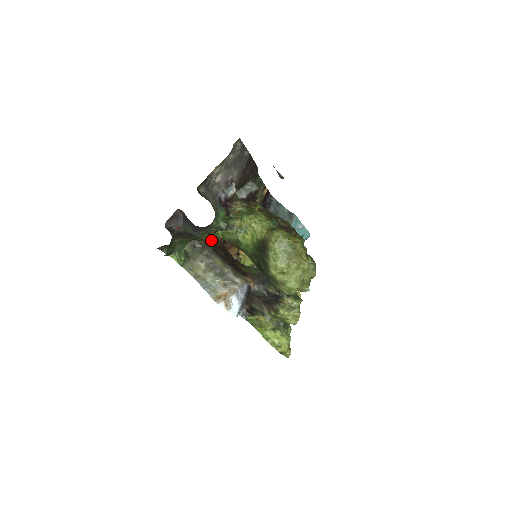
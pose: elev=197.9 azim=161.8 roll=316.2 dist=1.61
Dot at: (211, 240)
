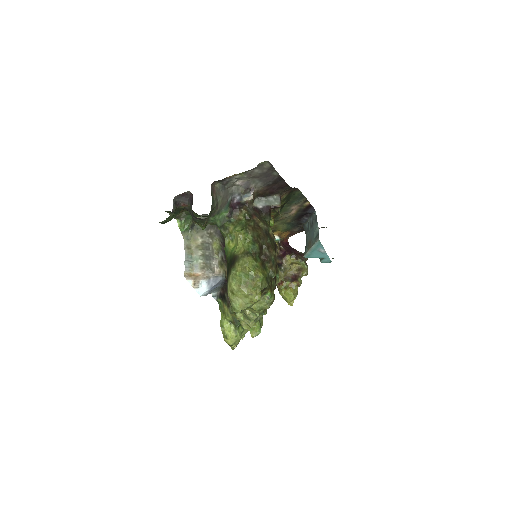
Dot at: occluded
